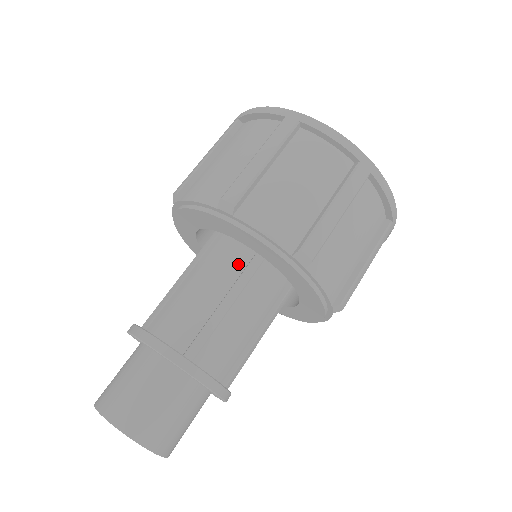
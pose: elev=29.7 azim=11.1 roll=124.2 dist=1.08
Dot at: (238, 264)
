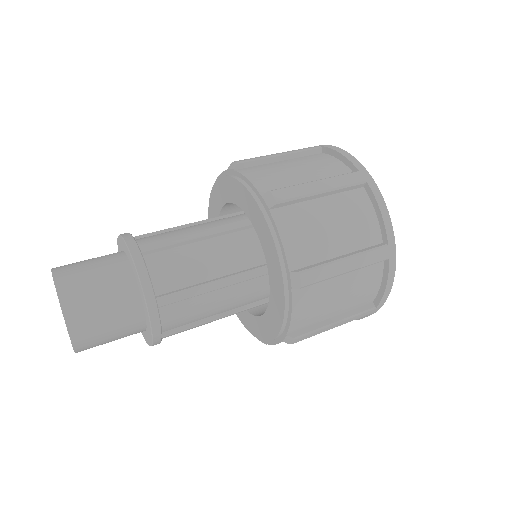
Dot at: (227, 223)
